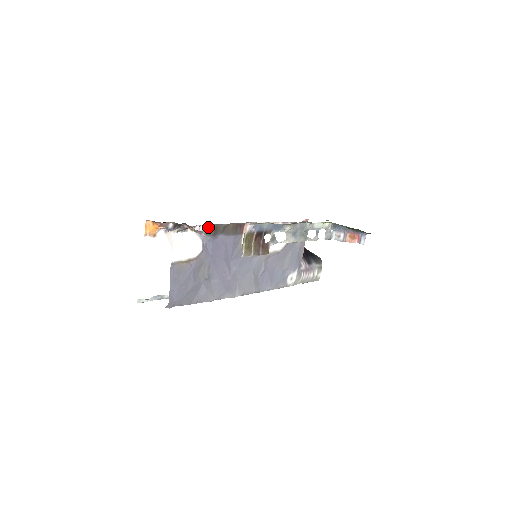
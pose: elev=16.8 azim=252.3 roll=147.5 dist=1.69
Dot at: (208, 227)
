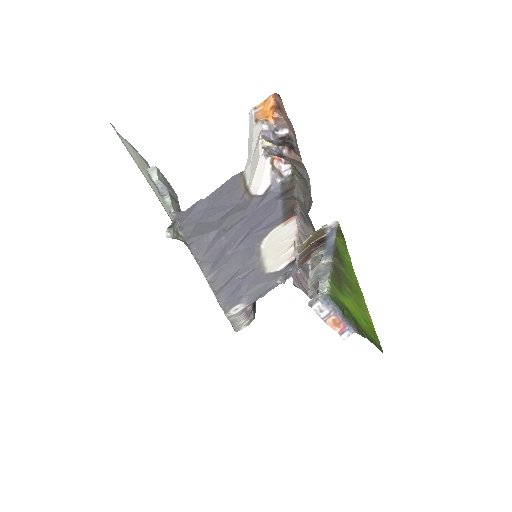
Dot at: (292, 179)
